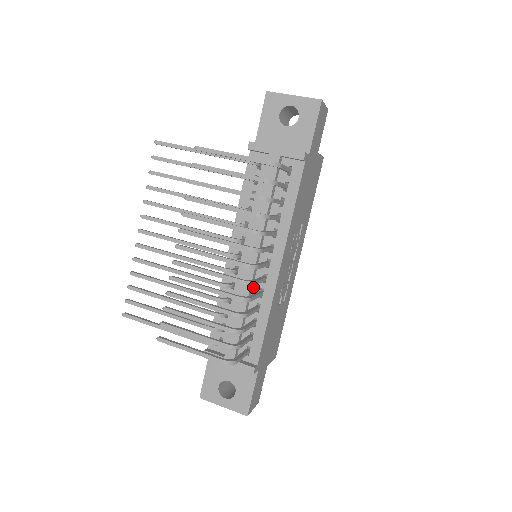
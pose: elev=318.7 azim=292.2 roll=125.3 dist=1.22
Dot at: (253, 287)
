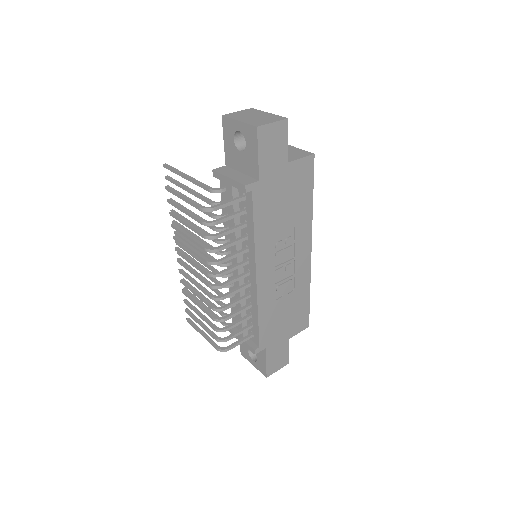
Dot at: occluded
